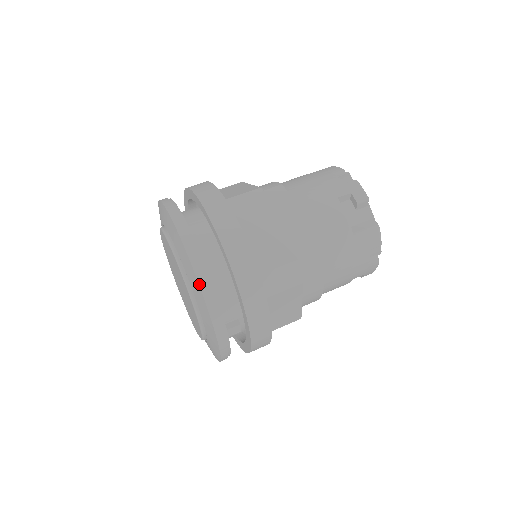
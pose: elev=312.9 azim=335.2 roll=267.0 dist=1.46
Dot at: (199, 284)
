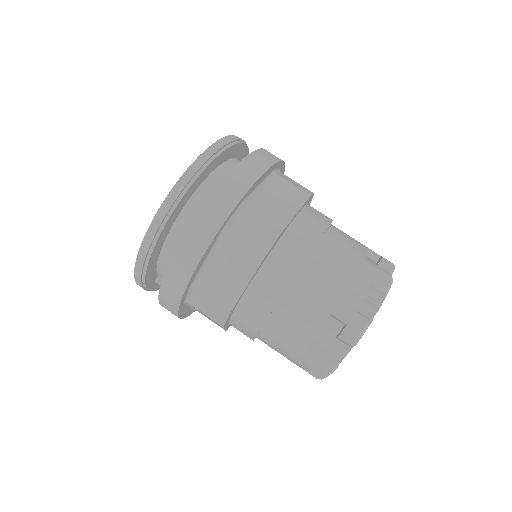
Dot at: (141, 246)
